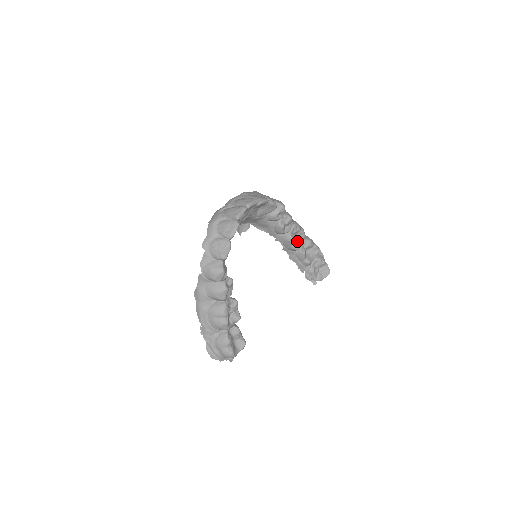
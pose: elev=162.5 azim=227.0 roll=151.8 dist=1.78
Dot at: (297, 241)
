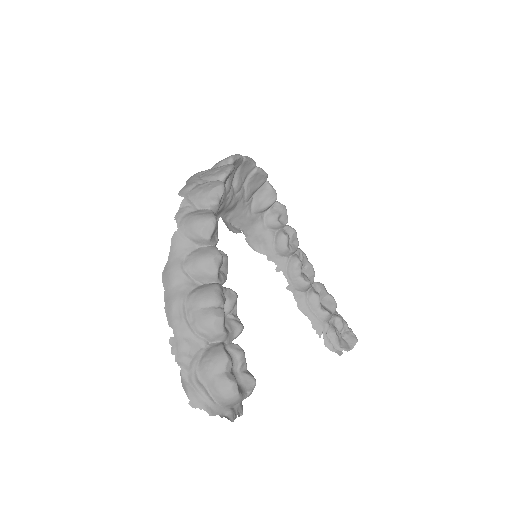
Dot at: (306, 276)
